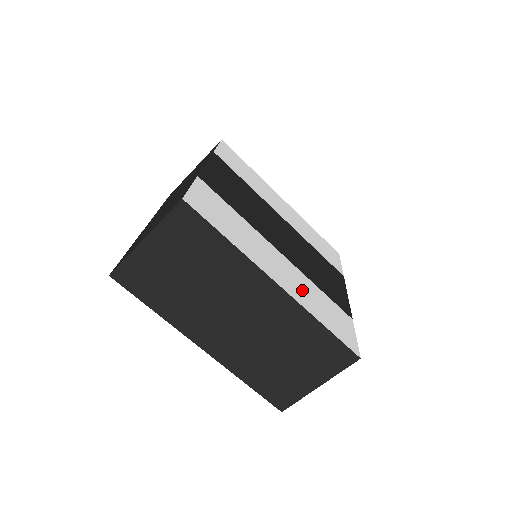
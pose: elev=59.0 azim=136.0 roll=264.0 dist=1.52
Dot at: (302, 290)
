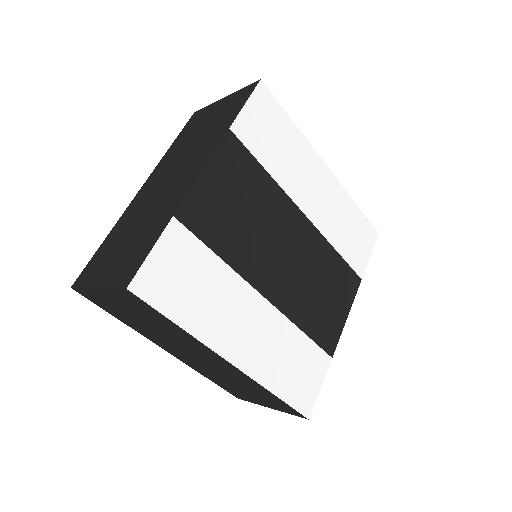
Dot at: (270, 352)
